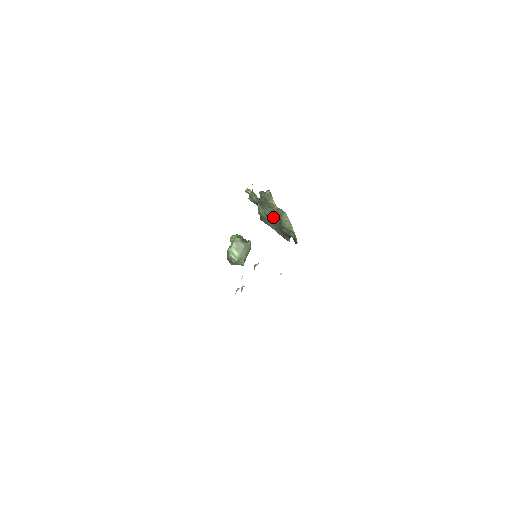
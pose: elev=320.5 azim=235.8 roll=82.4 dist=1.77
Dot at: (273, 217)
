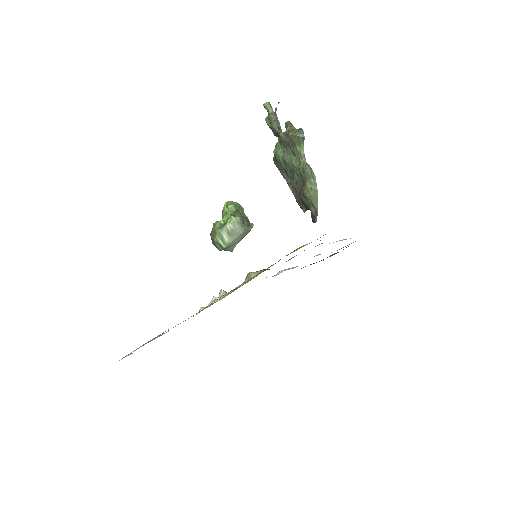
Dot at: (294, 170)
